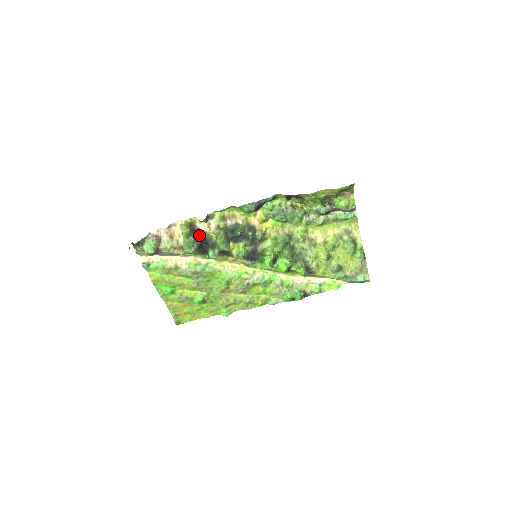
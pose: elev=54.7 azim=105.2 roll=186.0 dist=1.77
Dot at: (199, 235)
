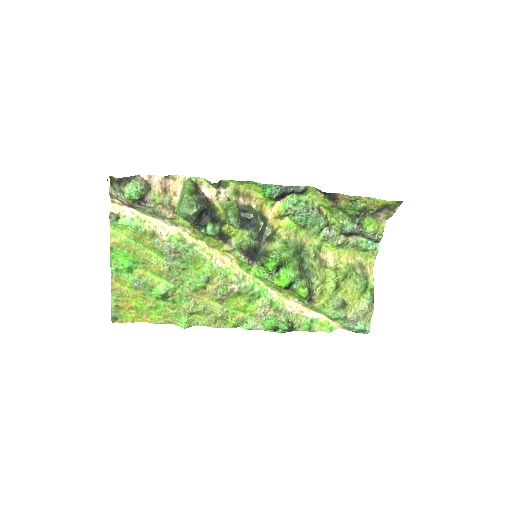
Dot at: (204, 199)
